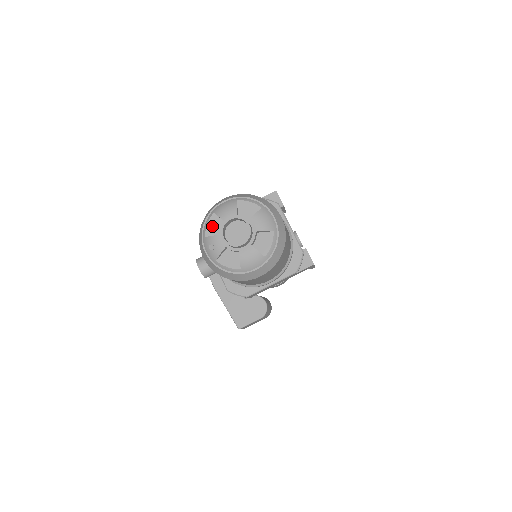
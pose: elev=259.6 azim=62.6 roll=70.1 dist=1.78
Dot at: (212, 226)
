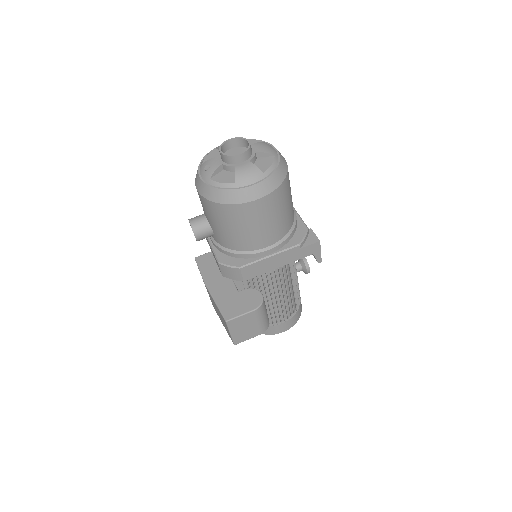
Dot at: (211, 156)
